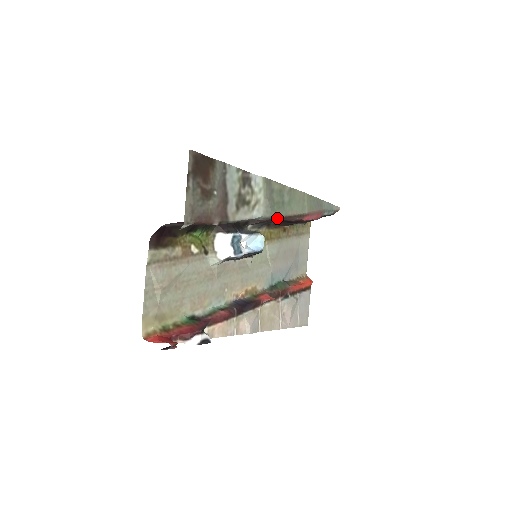
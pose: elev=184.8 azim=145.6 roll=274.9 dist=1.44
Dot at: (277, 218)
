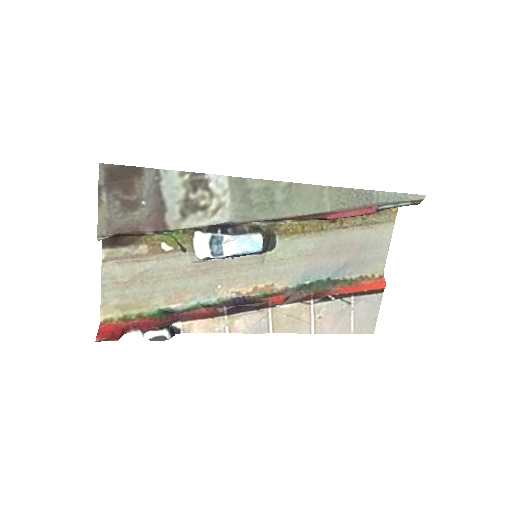
Dot at: (265, 220)
